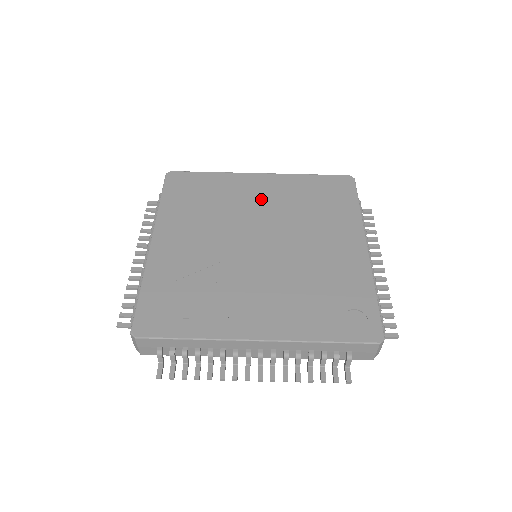
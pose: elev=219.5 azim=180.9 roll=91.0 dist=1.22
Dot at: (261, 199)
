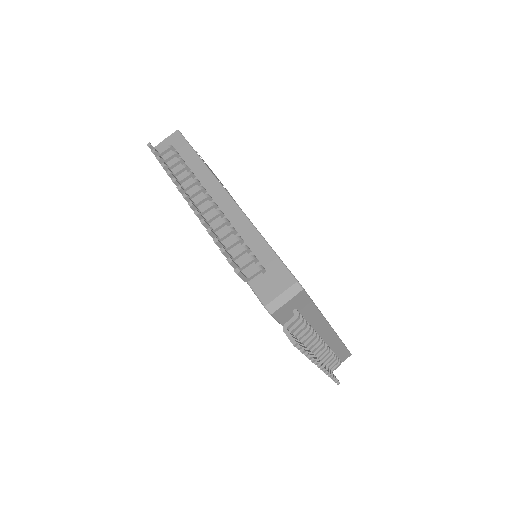
Dot at: occluded
